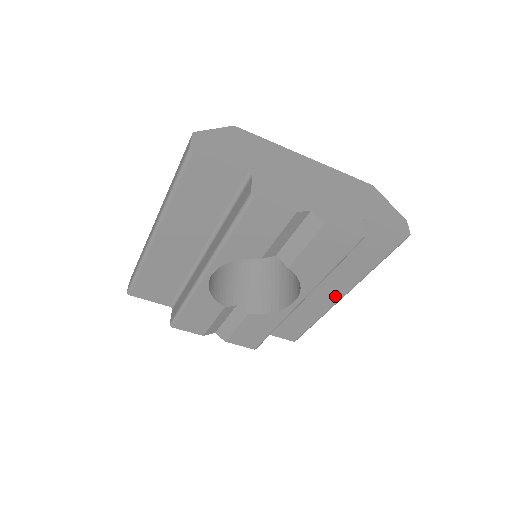
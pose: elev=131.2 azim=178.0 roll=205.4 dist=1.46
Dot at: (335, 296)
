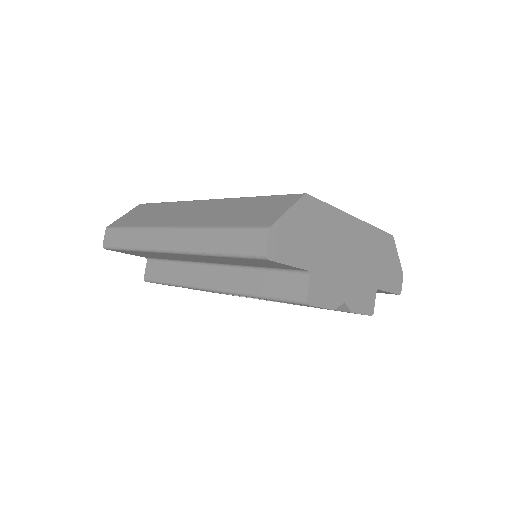
Dot at: occluded
